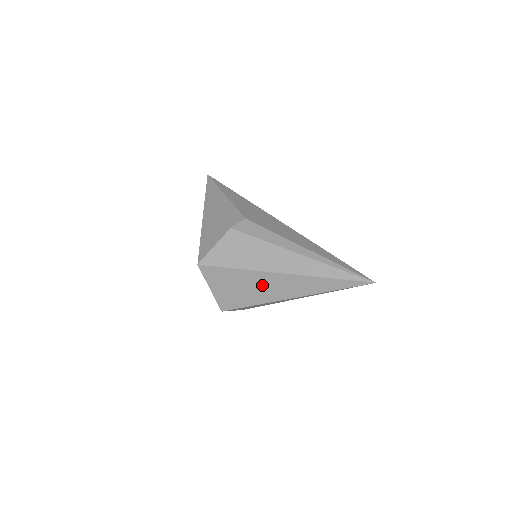
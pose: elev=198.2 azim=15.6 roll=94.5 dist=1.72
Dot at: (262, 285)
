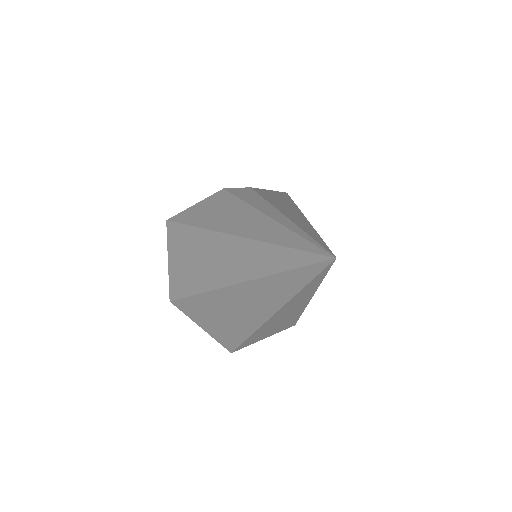
Dot at: (208, 256)
